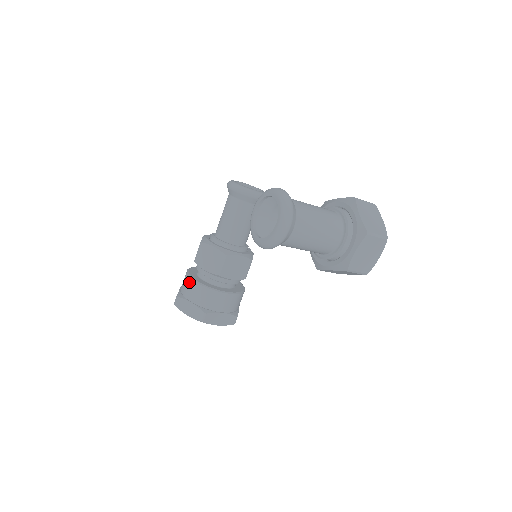
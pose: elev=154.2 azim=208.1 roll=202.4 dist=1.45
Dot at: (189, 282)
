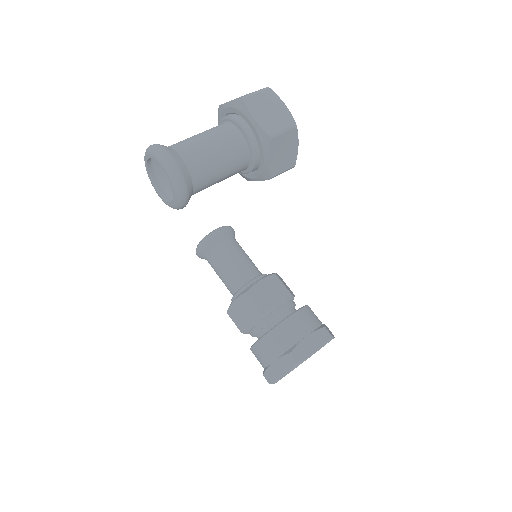
Dot at: (255, 351)
